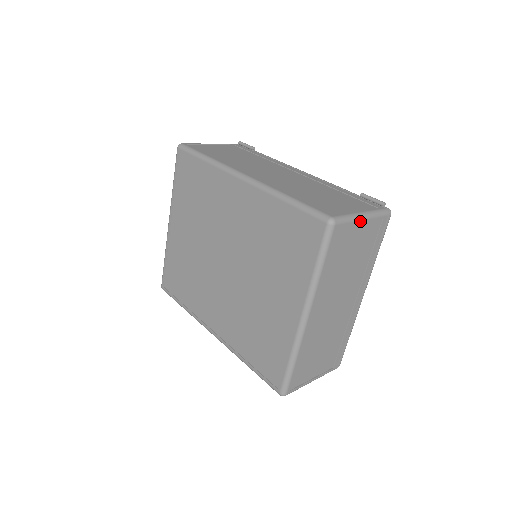
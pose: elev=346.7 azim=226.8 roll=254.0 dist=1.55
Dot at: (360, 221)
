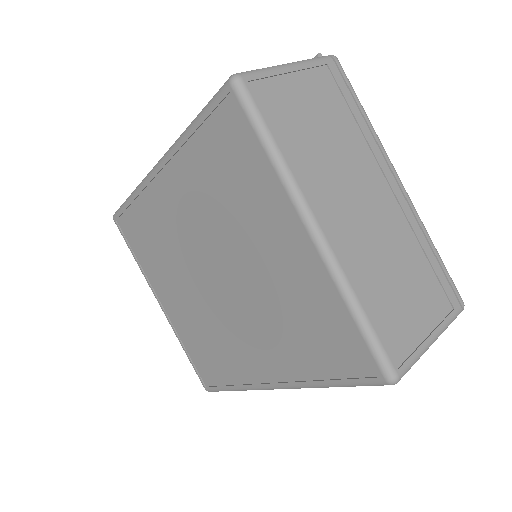
Dot at: (286, 70)
